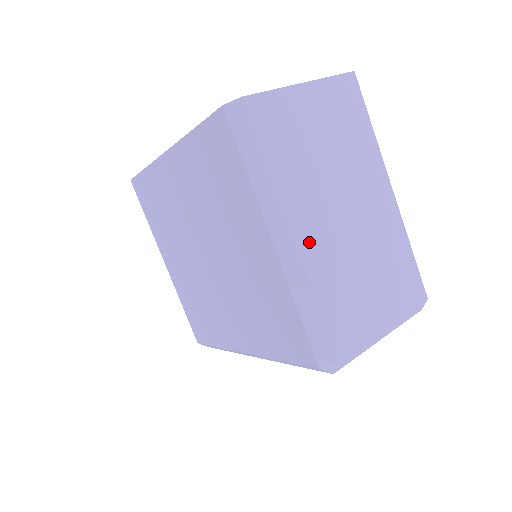
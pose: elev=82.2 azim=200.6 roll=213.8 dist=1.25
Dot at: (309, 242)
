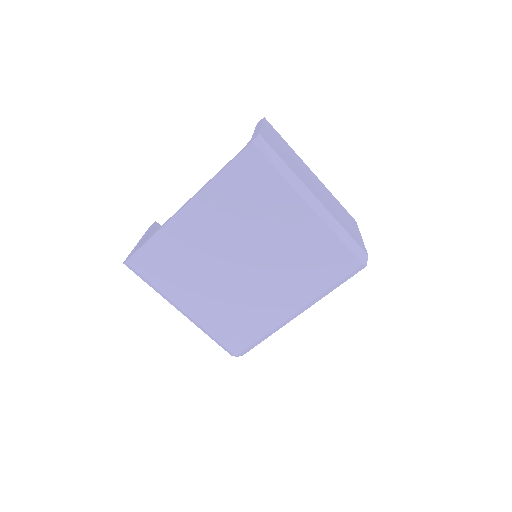
Dot at: (321, 200)
